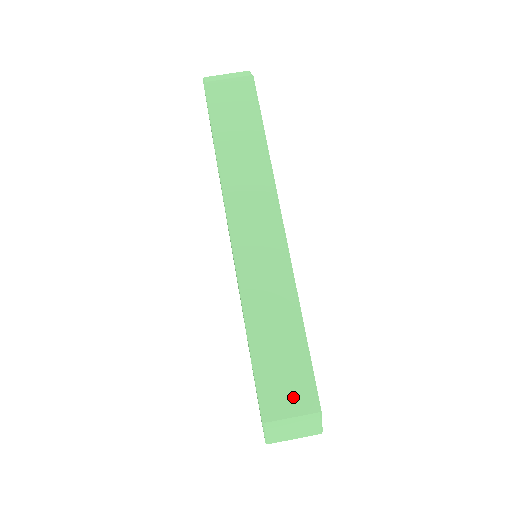
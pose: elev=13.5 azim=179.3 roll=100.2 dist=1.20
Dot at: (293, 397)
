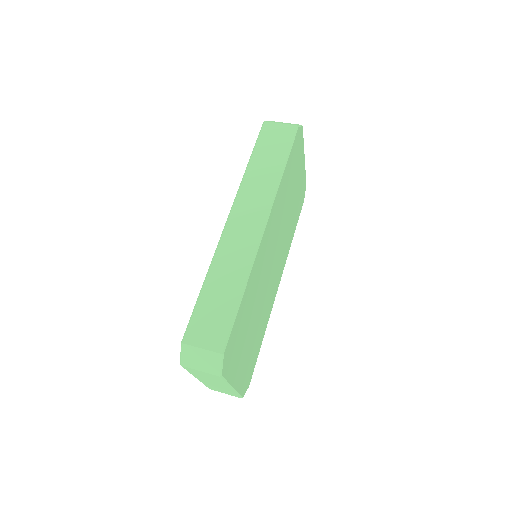
Dot at: (210, 336)
